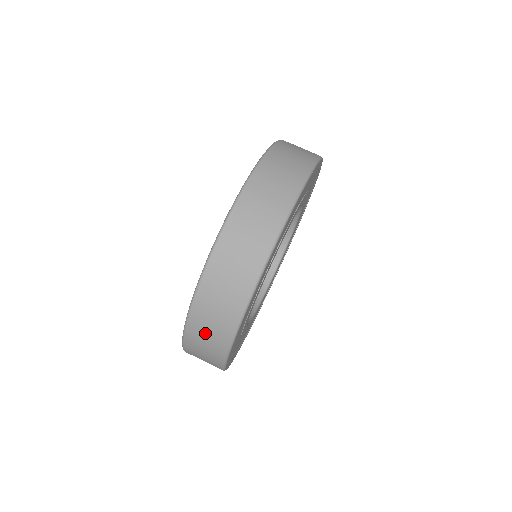
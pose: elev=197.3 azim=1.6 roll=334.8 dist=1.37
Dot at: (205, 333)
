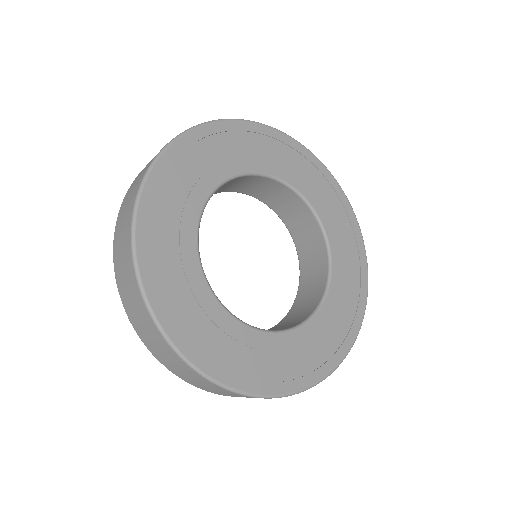
Dot at: (224, 394)
